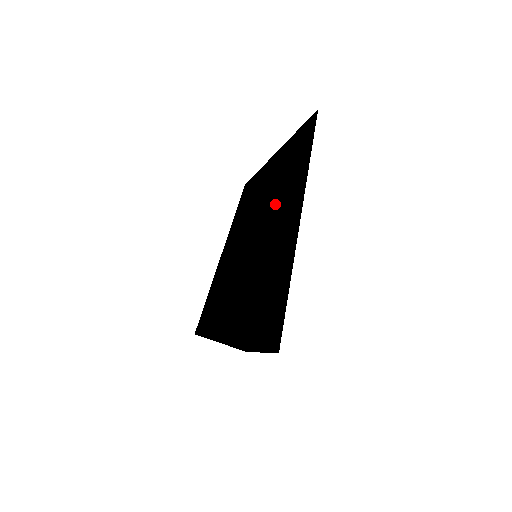
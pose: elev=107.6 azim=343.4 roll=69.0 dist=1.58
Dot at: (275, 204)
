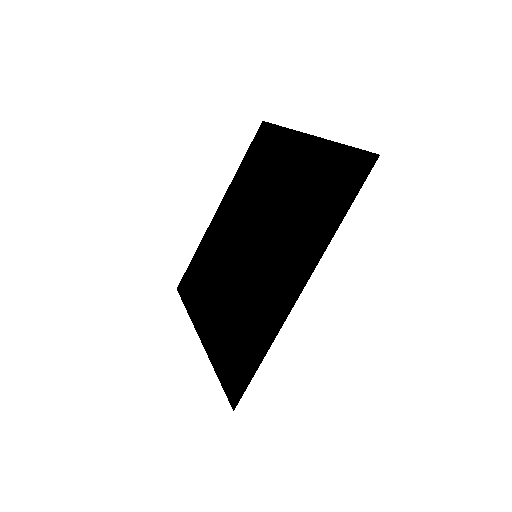
Dot at: (290, 246)
